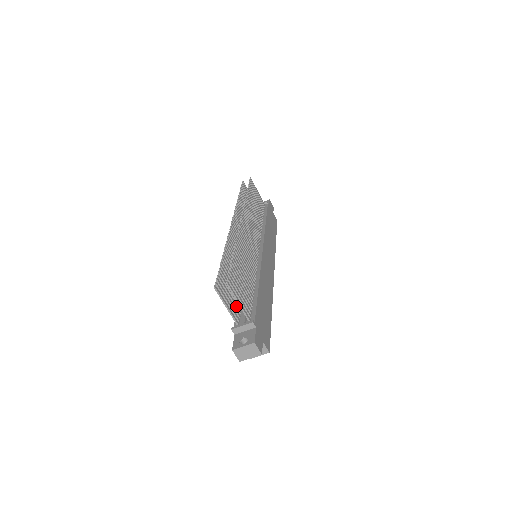
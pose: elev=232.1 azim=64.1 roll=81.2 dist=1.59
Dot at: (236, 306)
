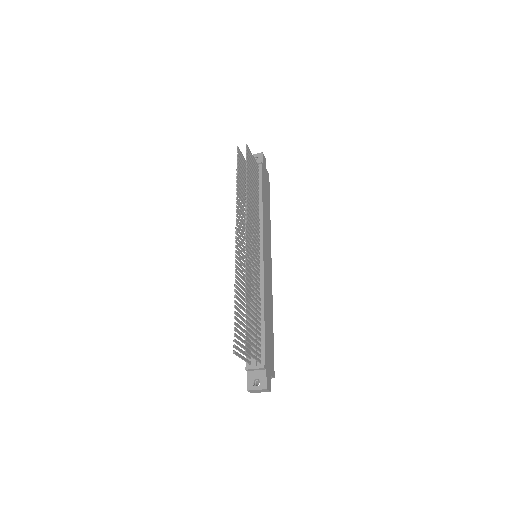
Dot at: occluded
